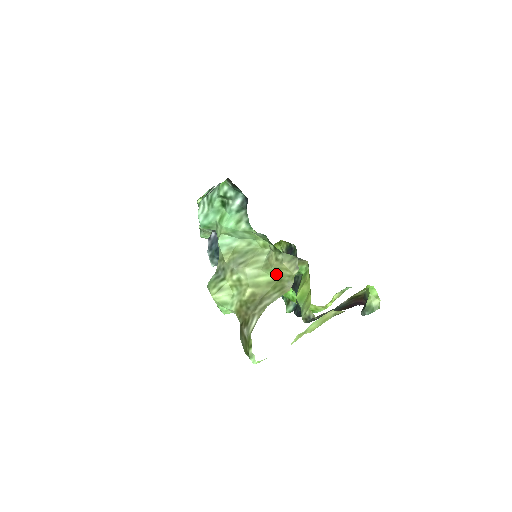
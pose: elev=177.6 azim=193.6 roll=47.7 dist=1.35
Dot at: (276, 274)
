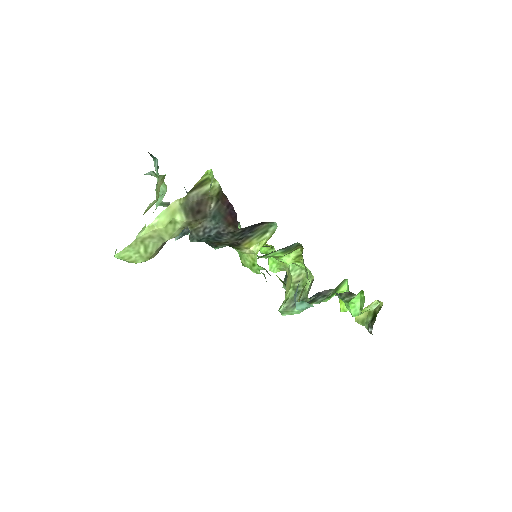
Dot at: (157, 196)
